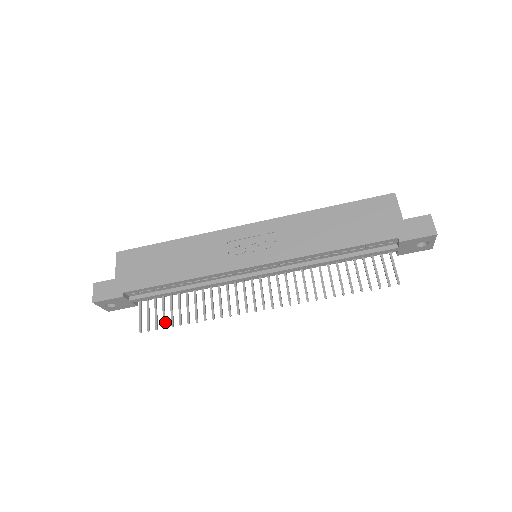
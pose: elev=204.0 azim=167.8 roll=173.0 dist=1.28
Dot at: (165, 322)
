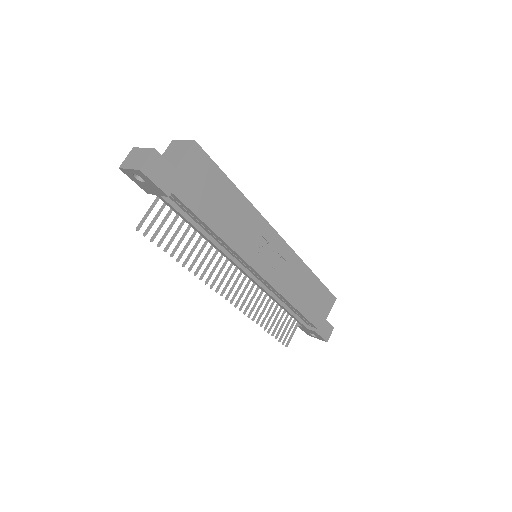
Dot at: (162, 241)
